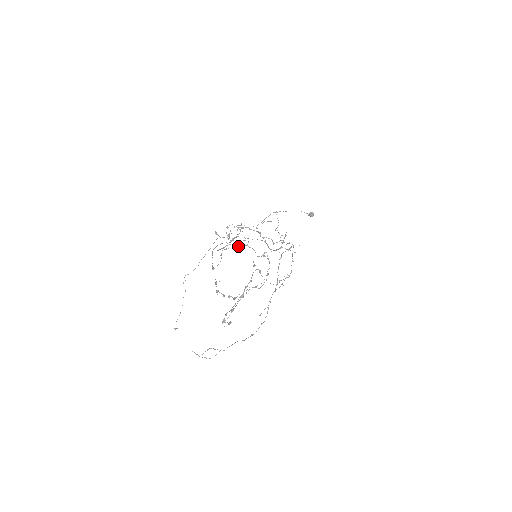
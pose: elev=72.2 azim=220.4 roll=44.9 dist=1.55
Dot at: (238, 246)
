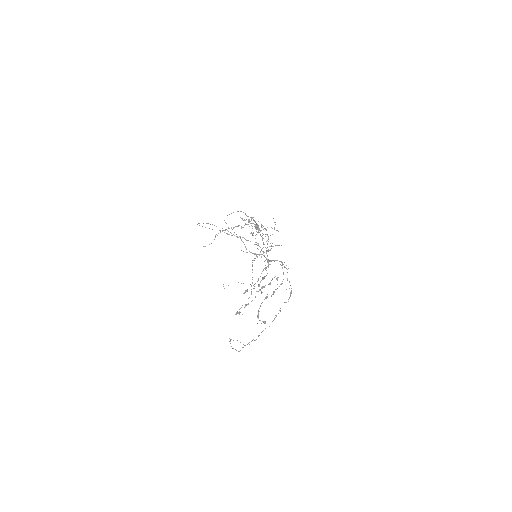
Dot at: occluded
